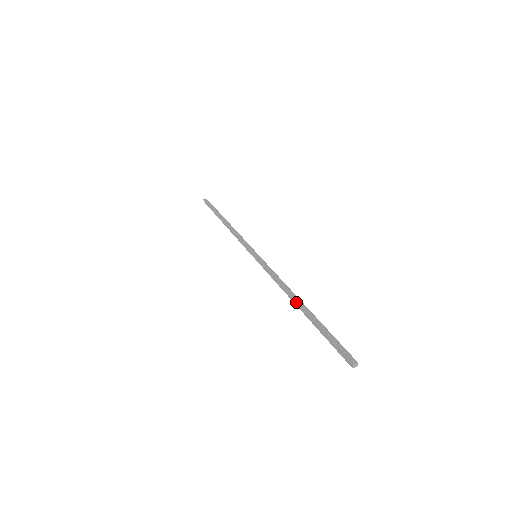
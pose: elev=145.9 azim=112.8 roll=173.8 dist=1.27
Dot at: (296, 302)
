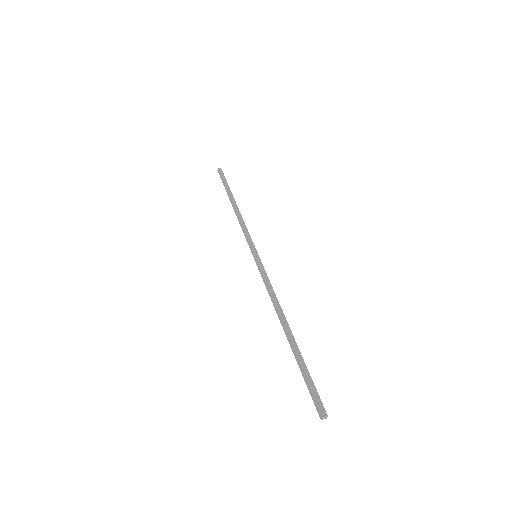
Dot at: (284, 326)
